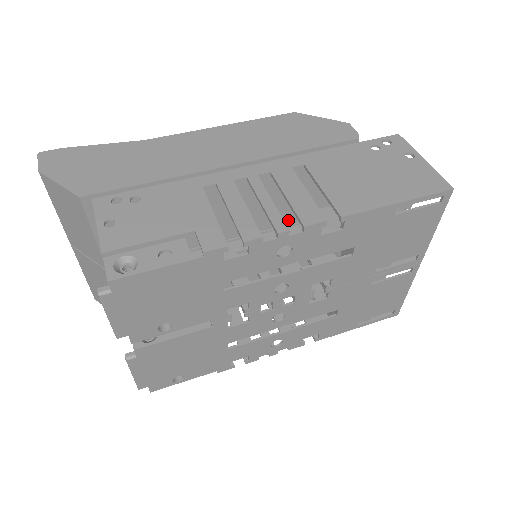
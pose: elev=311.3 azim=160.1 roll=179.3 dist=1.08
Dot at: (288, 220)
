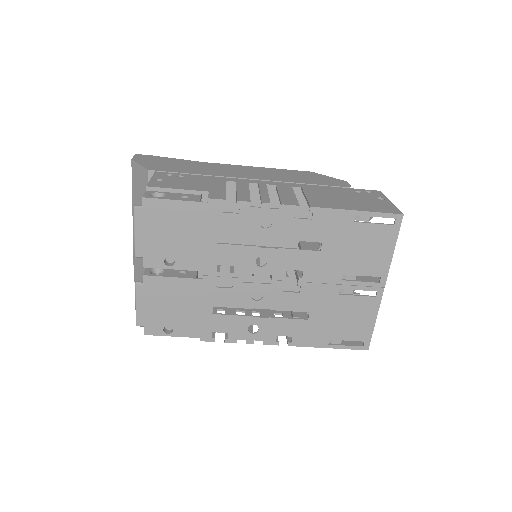
Dot at: (290, 244)
